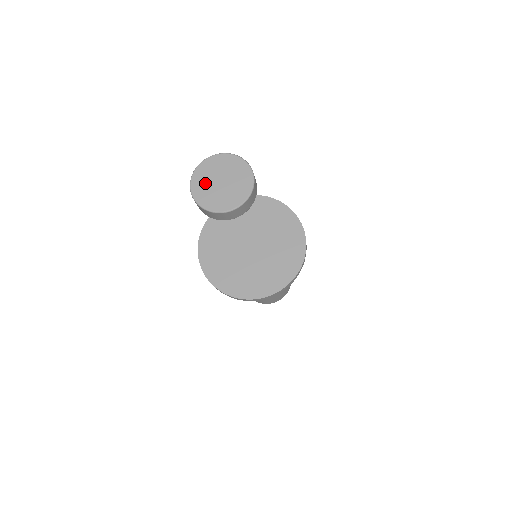
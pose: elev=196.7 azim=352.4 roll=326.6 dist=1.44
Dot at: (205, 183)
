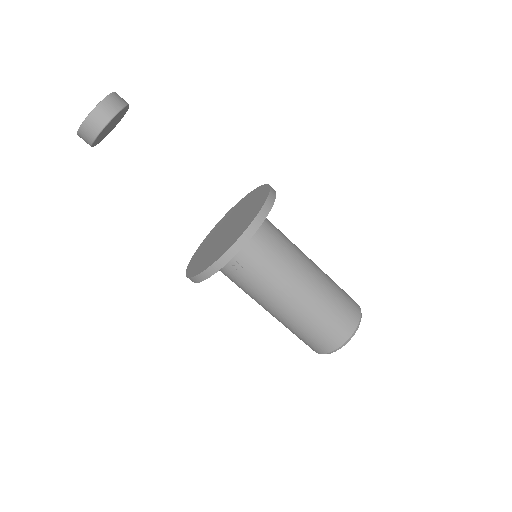
Dot at: occluded
